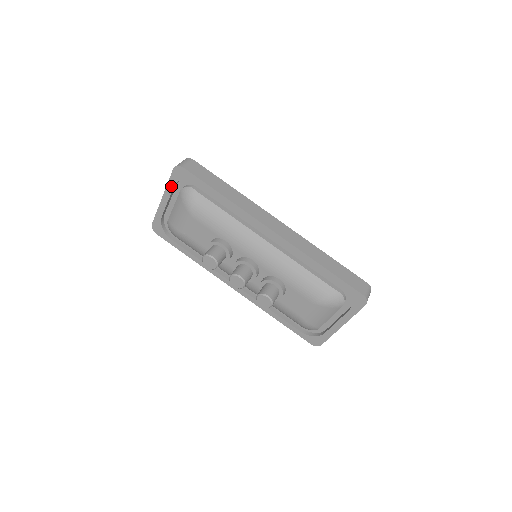
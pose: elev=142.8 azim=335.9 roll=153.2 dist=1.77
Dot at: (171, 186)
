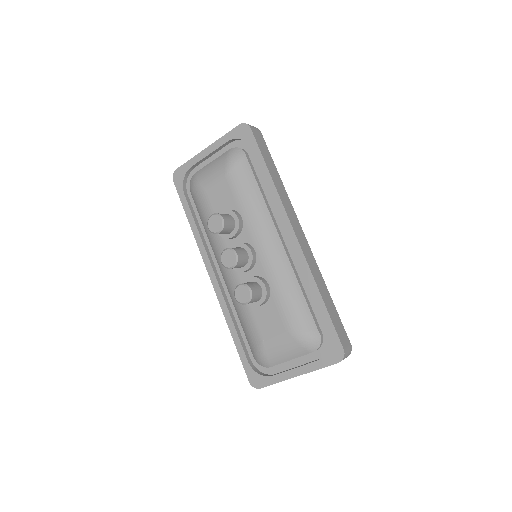
Dot at: (225, 140)
